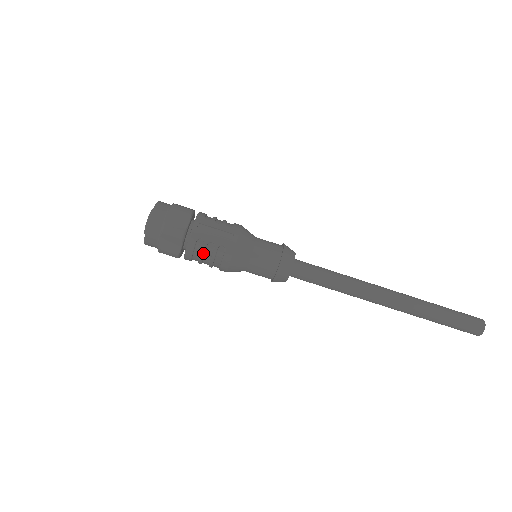
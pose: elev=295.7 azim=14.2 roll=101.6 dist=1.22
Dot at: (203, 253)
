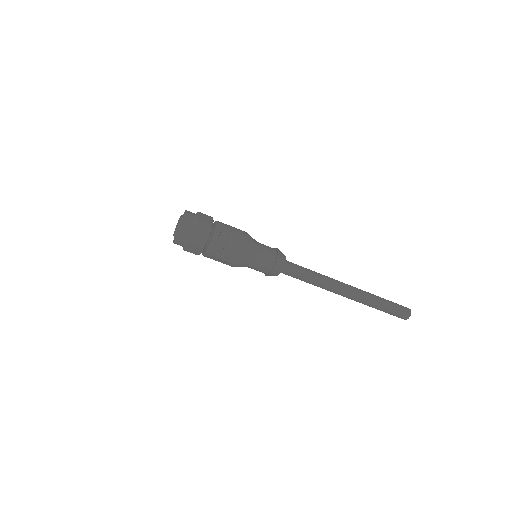
Dot at: (225, 242)
